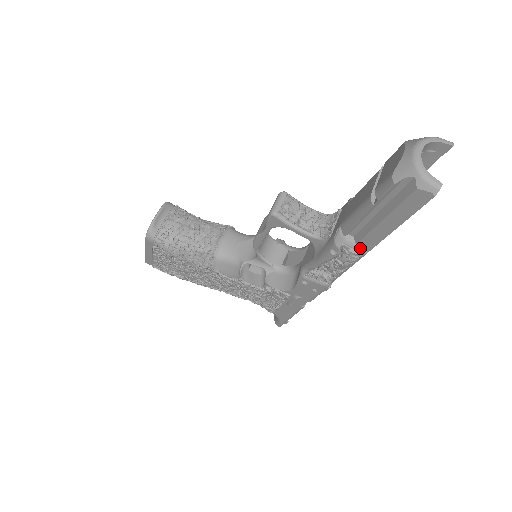
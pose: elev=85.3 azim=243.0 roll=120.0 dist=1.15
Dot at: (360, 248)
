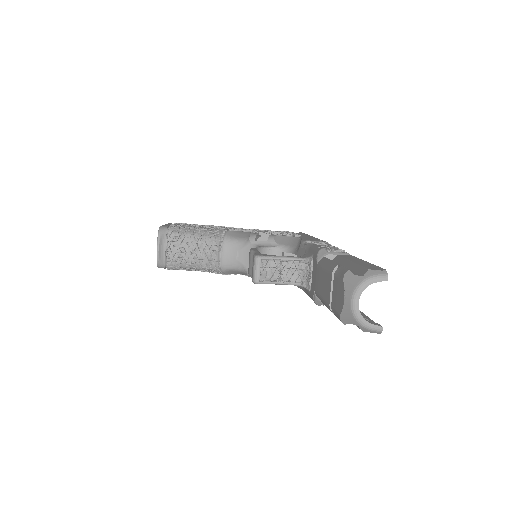
Dot at: occluded
